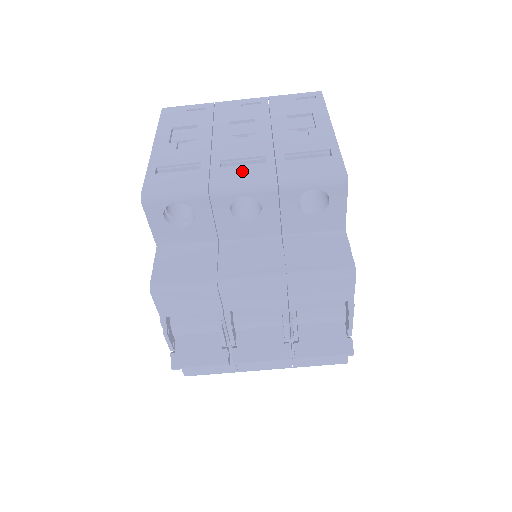
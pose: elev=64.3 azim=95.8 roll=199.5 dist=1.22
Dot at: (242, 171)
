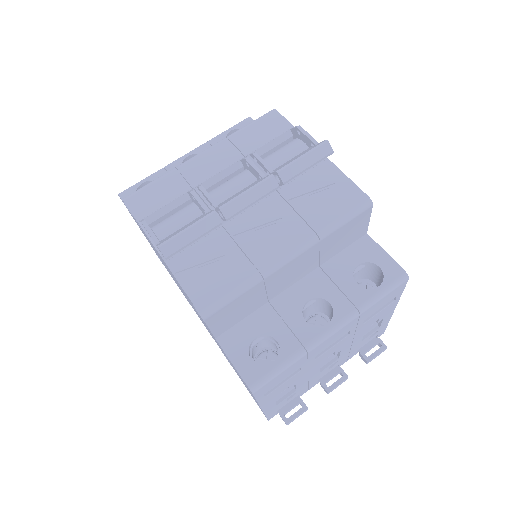
Dot at: occluded
